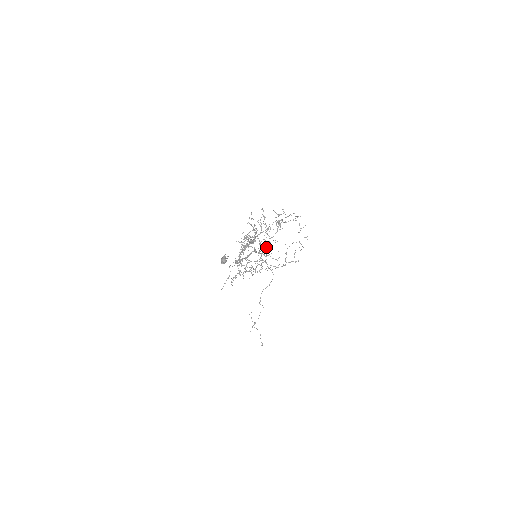
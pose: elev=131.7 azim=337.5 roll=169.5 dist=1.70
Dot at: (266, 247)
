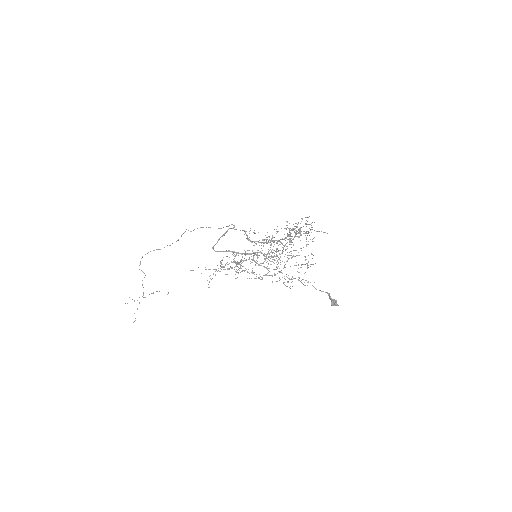
Dot at: (301, 264)
